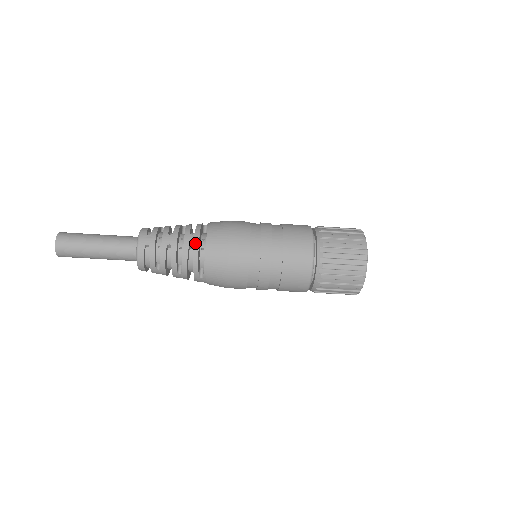
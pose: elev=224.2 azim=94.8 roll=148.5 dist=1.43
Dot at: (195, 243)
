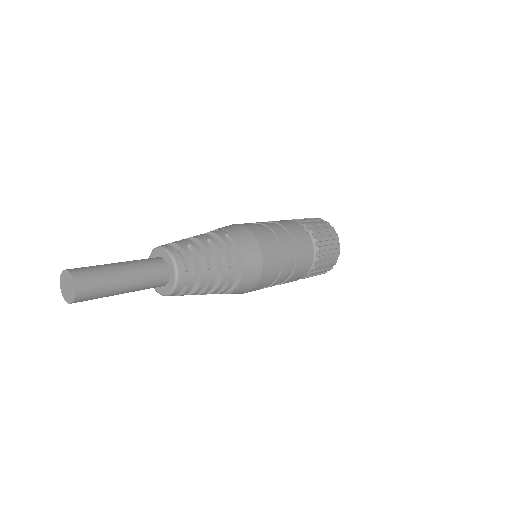
Dot at: (232, 278)
